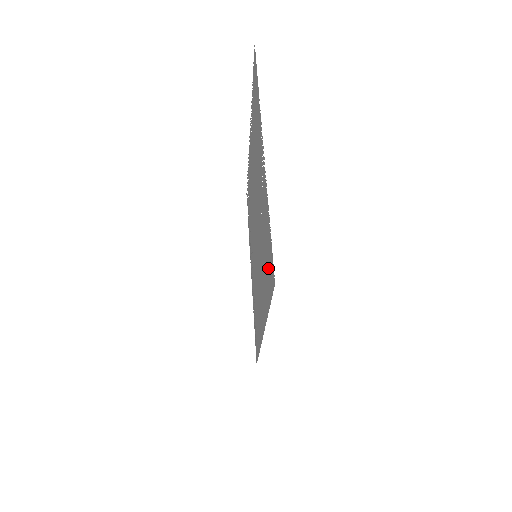
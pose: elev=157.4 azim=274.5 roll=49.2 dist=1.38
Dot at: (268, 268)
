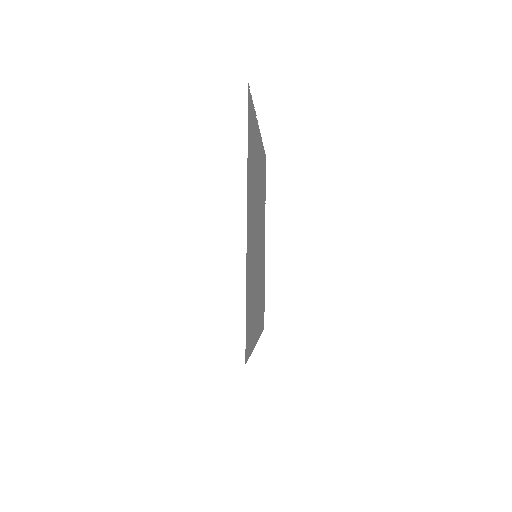
Dot at: (251, 132)
